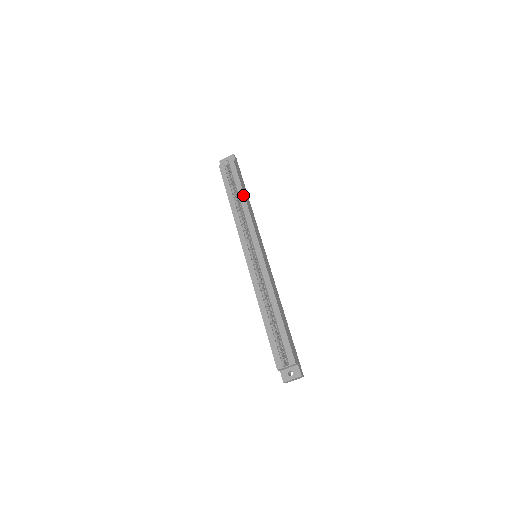
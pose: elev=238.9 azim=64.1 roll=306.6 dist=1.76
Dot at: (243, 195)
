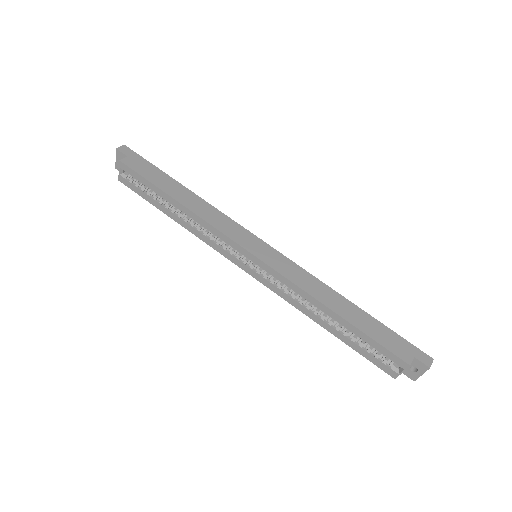
Dot at: (172, 200)
